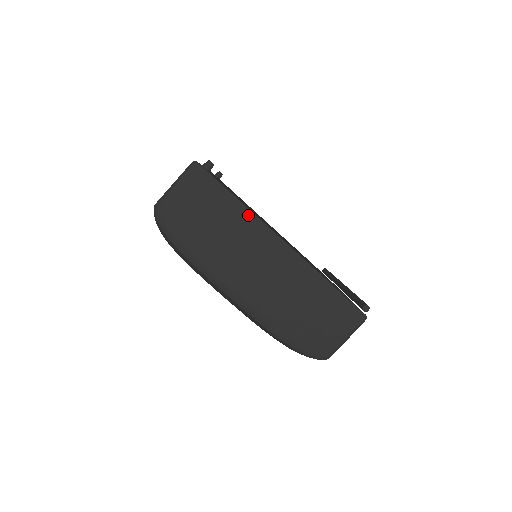
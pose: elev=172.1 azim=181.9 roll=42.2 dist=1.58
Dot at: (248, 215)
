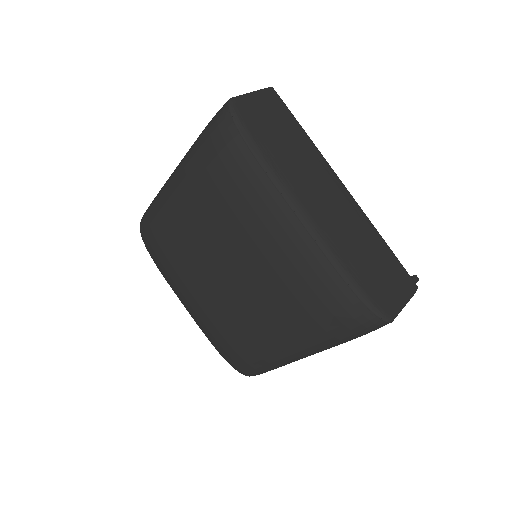
Dot at: (315, 149)
